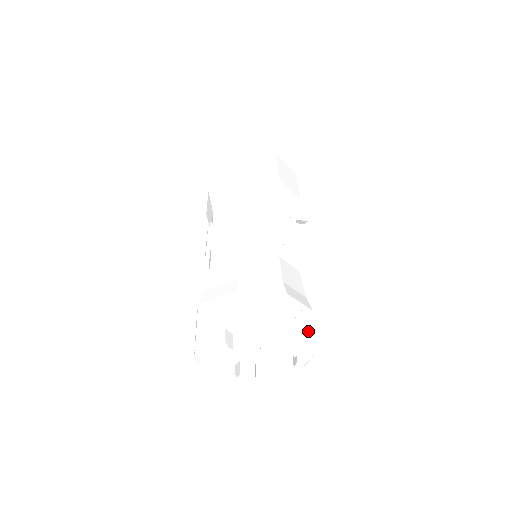
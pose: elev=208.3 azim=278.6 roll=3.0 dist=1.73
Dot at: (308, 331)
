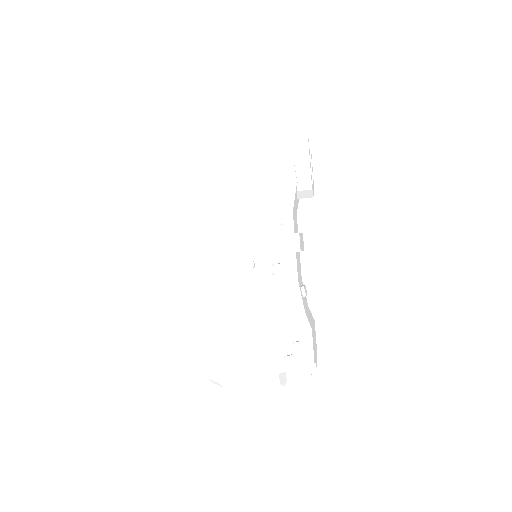
Dot at: (304, 358)
